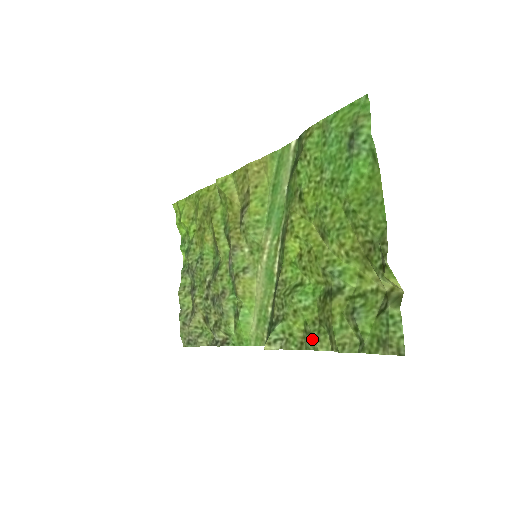
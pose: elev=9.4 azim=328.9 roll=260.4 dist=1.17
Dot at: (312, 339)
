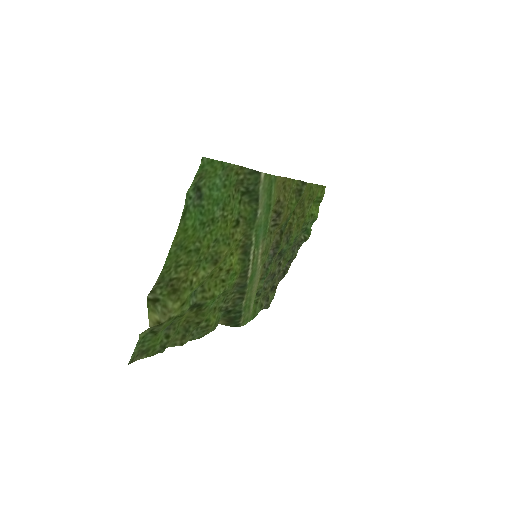
Dot at: (196, 332)
